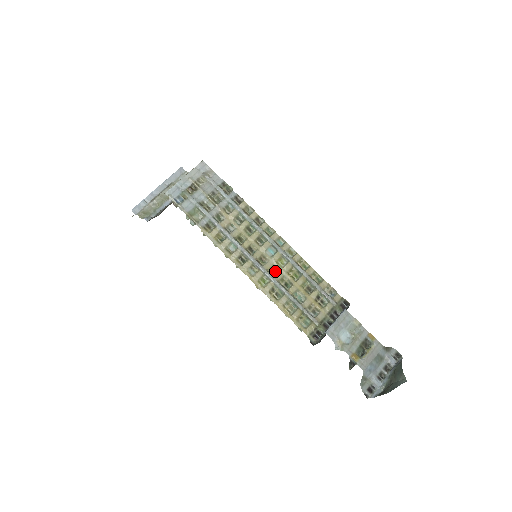
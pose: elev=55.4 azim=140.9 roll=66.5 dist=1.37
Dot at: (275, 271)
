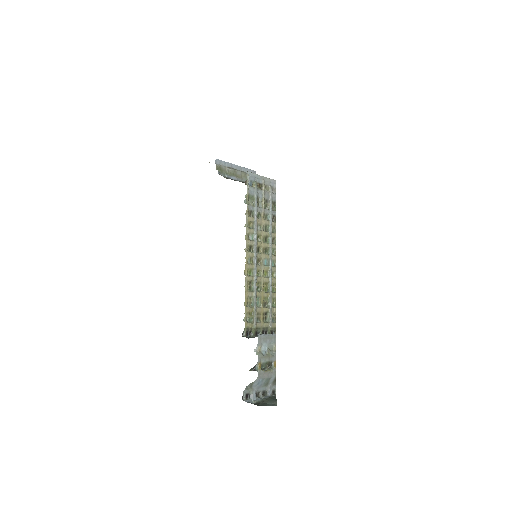
Dot at: (259, 274)
